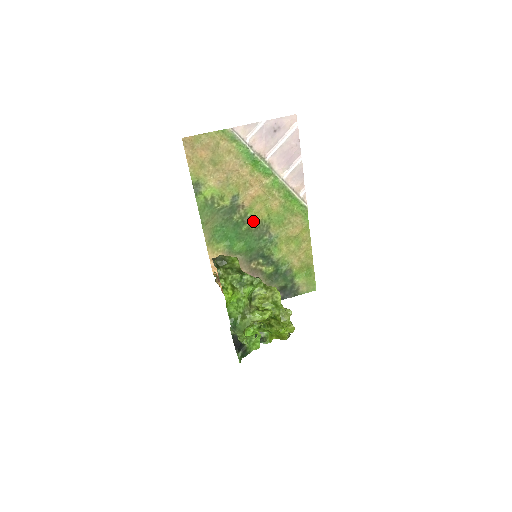
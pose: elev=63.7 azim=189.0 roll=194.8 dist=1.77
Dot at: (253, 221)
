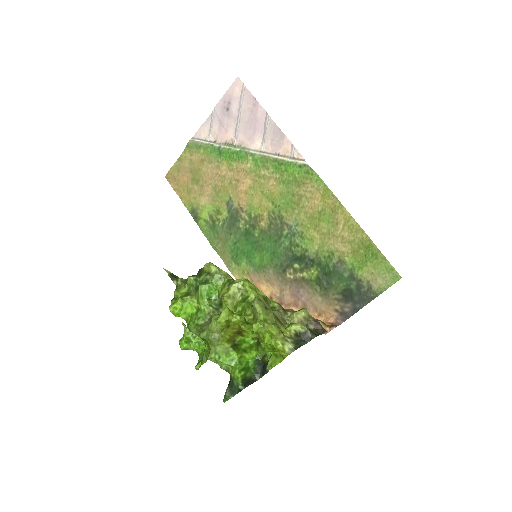
Dot at: (261, 220)
